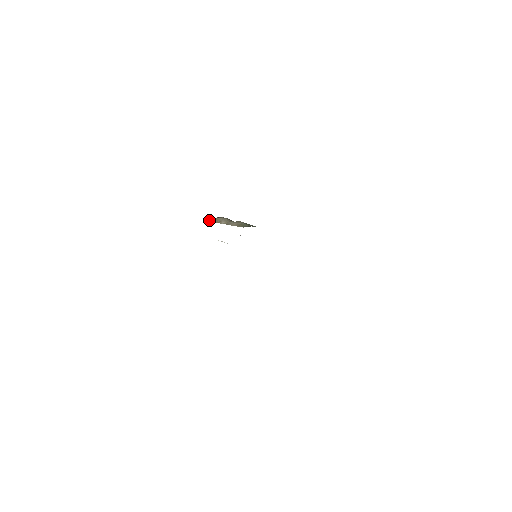
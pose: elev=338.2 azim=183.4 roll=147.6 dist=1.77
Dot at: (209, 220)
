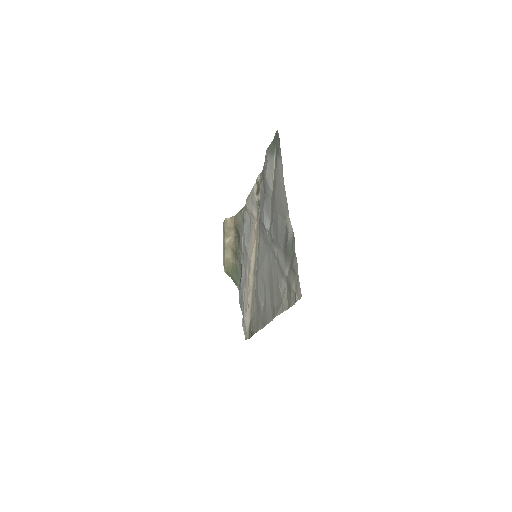
Dot at: (227, 221)
